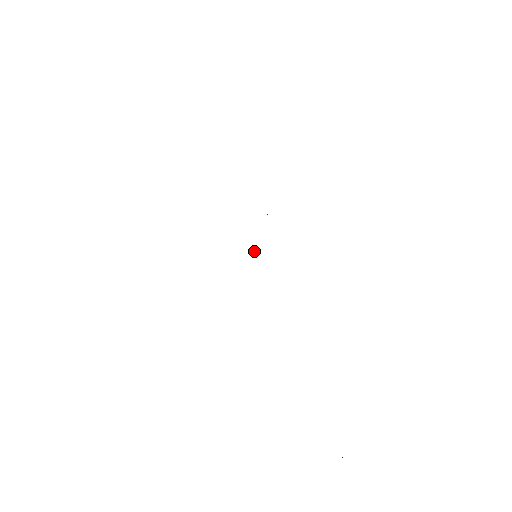
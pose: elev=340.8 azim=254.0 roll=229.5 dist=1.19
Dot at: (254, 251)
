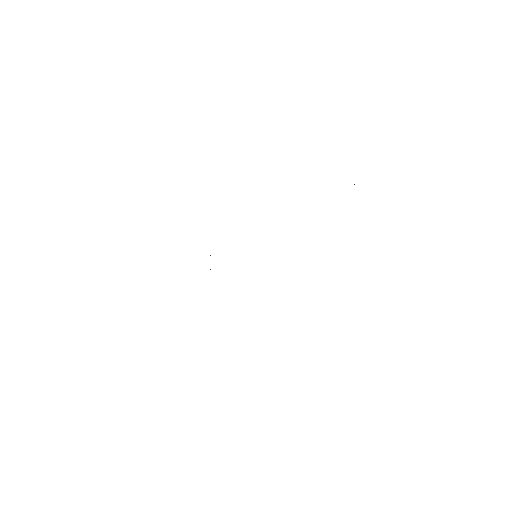
Dot at: occluded
